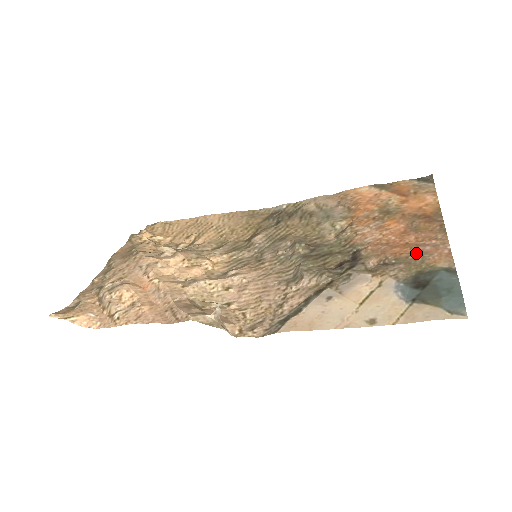
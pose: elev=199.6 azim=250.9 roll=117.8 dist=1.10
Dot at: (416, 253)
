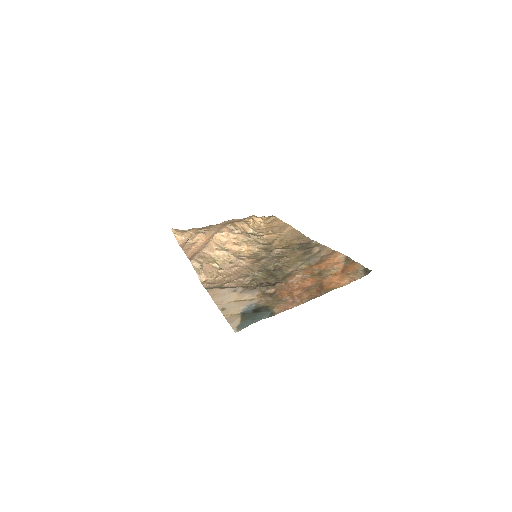
Dot at: (283, 299)
